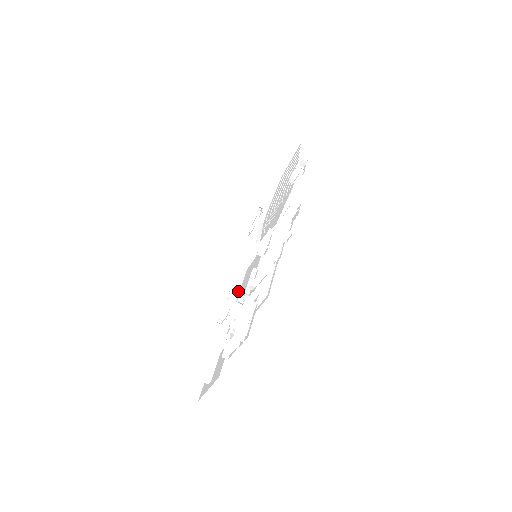
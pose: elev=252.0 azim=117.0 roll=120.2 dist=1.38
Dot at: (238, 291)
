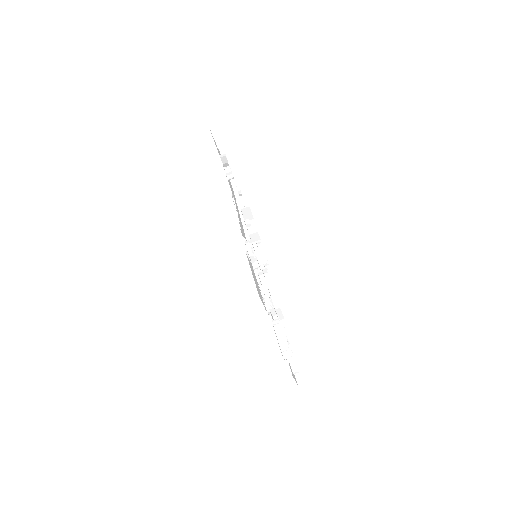
Dot at: occluded
